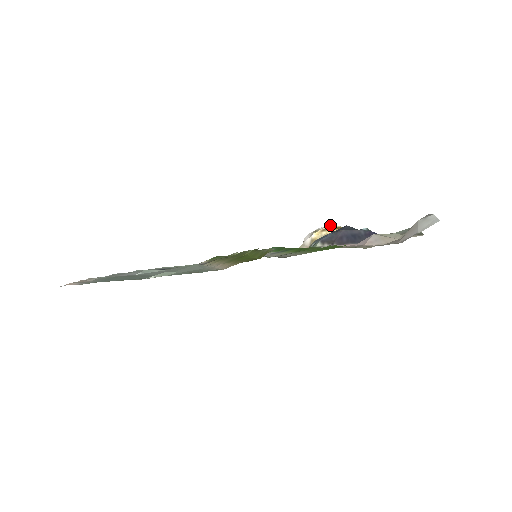
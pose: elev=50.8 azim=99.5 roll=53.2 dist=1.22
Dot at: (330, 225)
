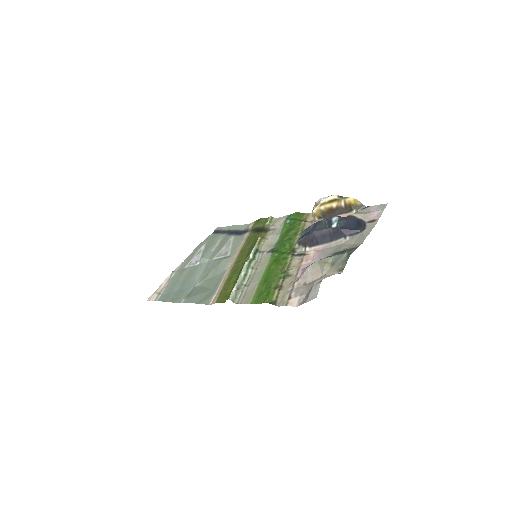
Dot at: (328, 198)
